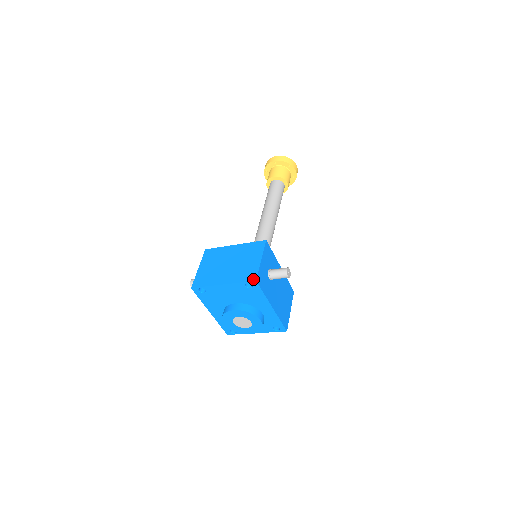
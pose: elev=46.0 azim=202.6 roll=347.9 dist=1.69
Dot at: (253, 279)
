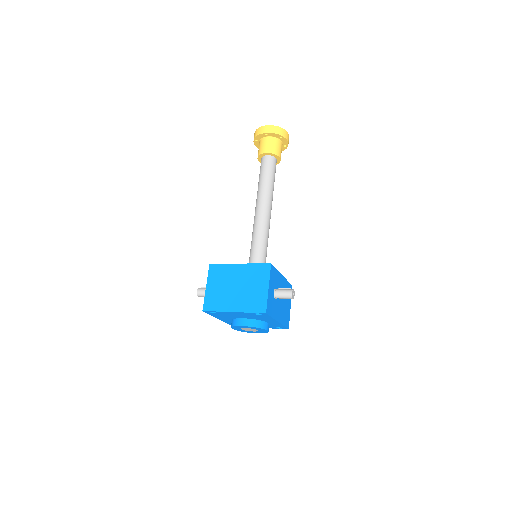
Dot at: (263, 311)
